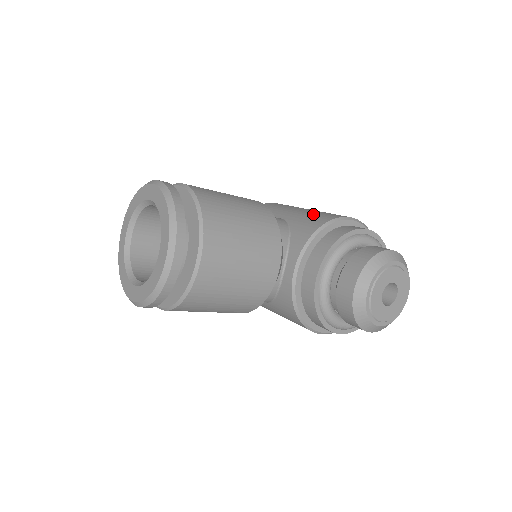
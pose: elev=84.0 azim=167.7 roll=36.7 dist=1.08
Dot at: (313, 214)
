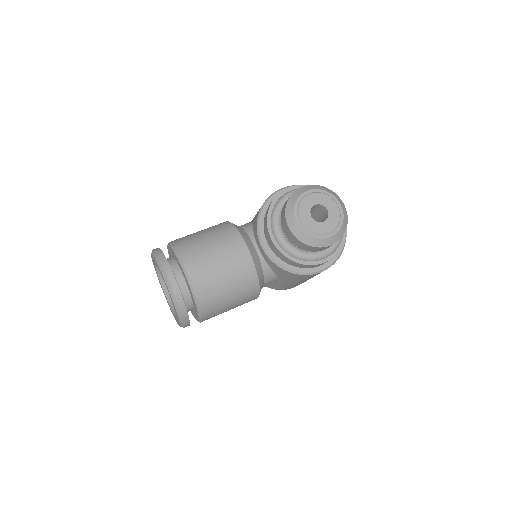
Dot at: occluded
